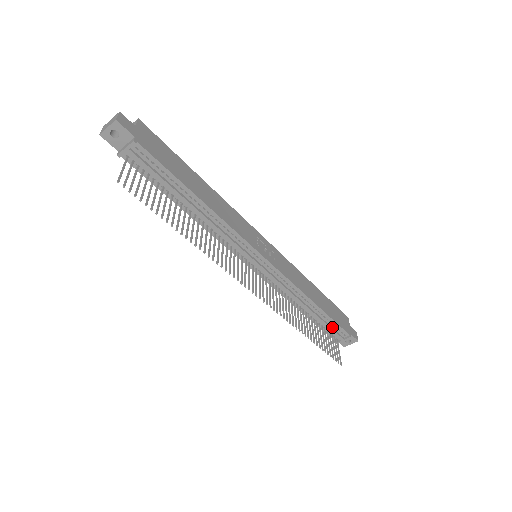
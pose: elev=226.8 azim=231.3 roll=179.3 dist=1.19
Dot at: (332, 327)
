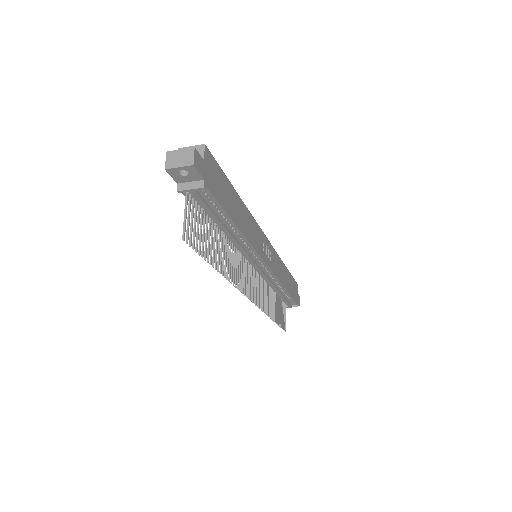
Dot at: (287, 300)
